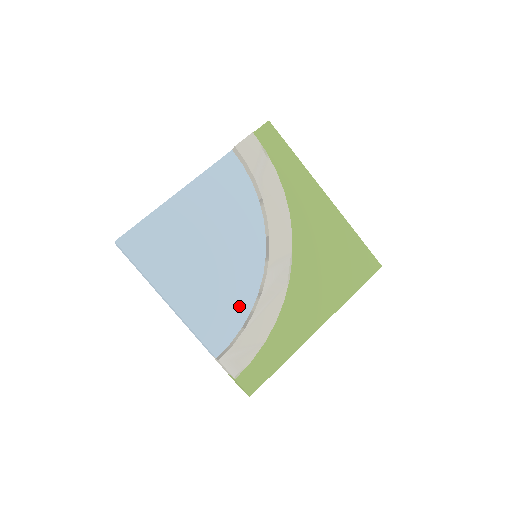
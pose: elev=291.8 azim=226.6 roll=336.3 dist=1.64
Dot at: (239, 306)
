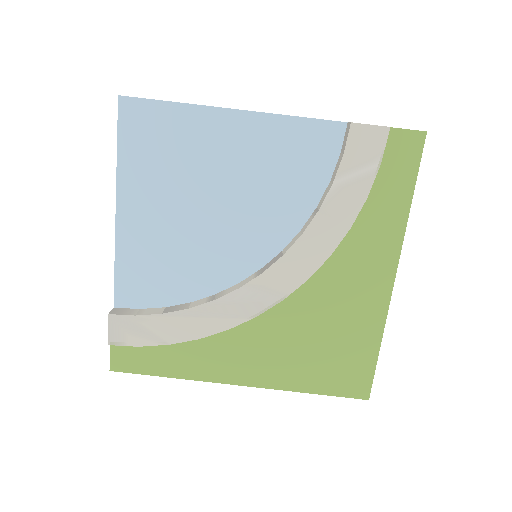
Dot at: (184, 286)
